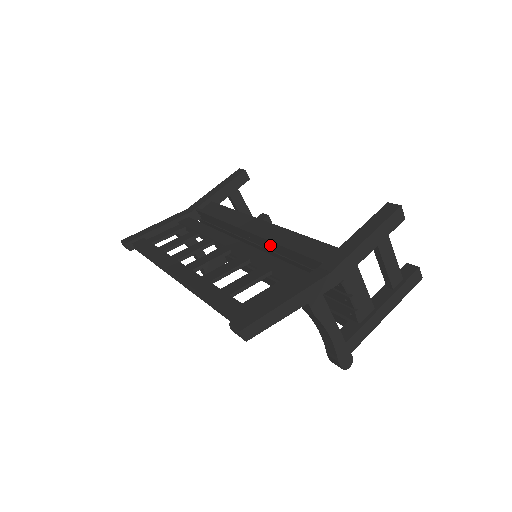
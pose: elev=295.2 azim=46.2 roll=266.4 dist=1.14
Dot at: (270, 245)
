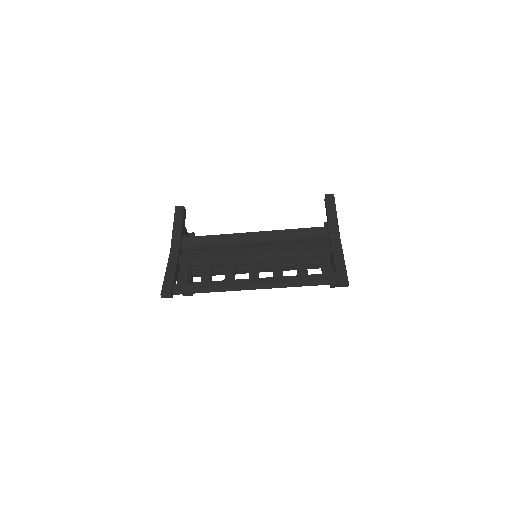
Dot at: (279, 243)
